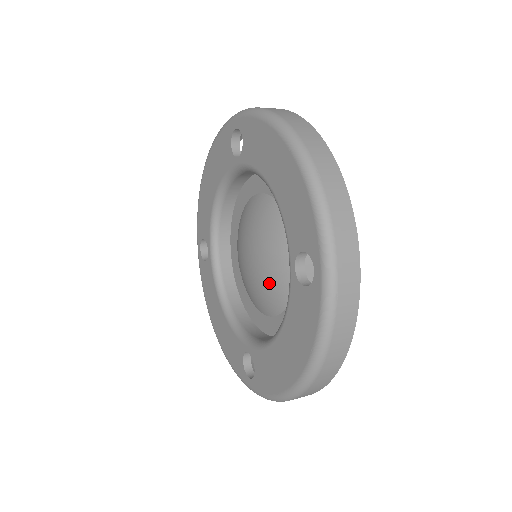
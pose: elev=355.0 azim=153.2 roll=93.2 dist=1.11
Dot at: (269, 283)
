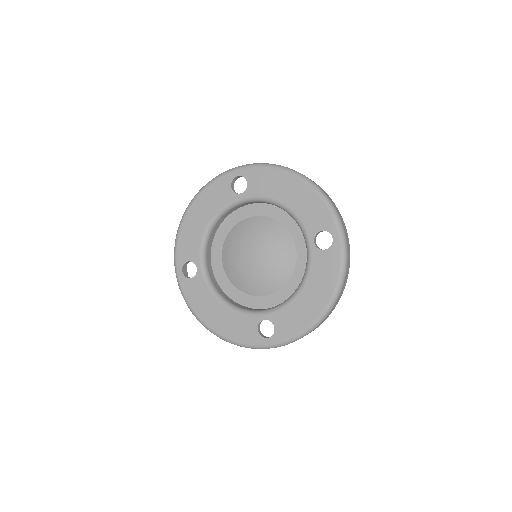
Dot at: (276, 267)
